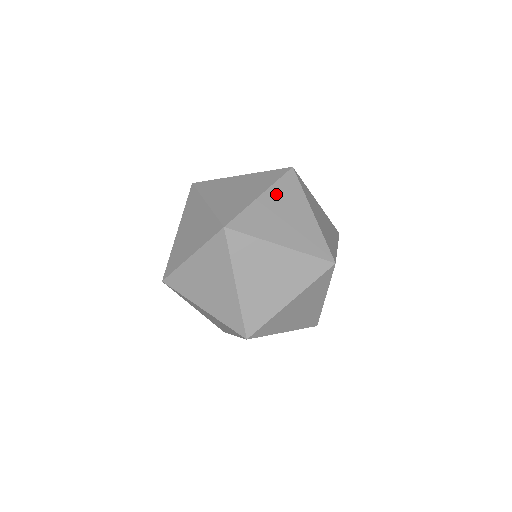
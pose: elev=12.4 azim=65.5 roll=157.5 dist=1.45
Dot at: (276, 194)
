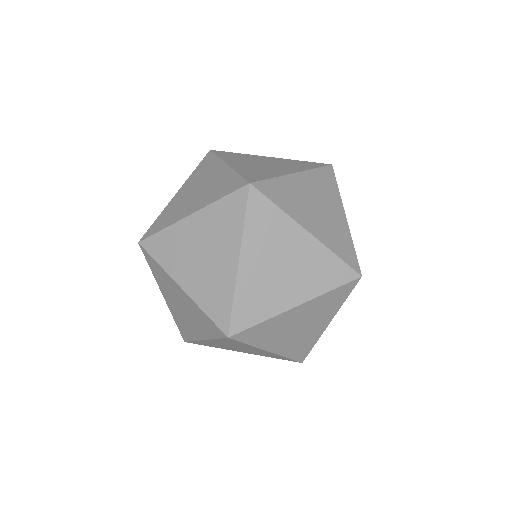
Dot at: occluded
